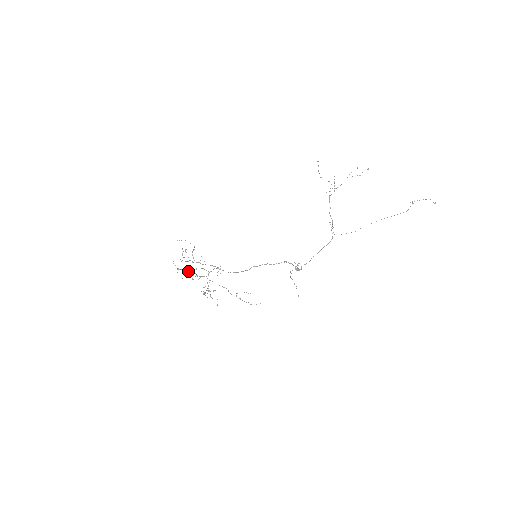
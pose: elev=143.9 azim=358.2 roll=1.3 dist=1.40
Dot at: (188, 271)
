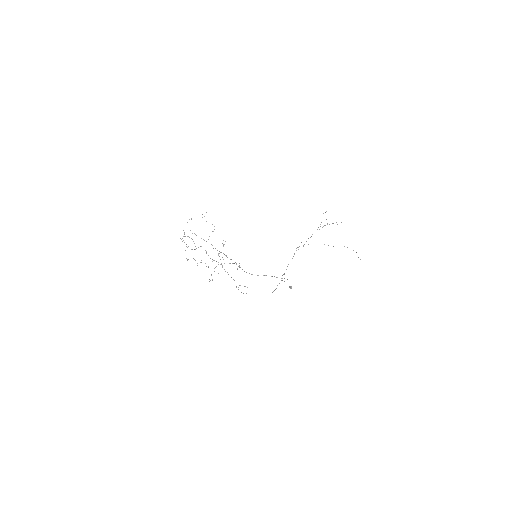
Dot at: occluded
